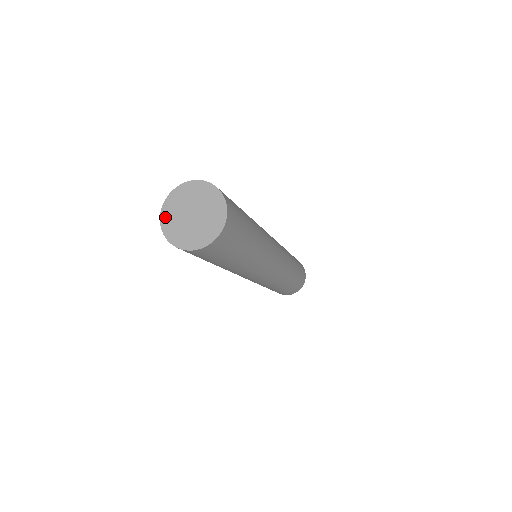
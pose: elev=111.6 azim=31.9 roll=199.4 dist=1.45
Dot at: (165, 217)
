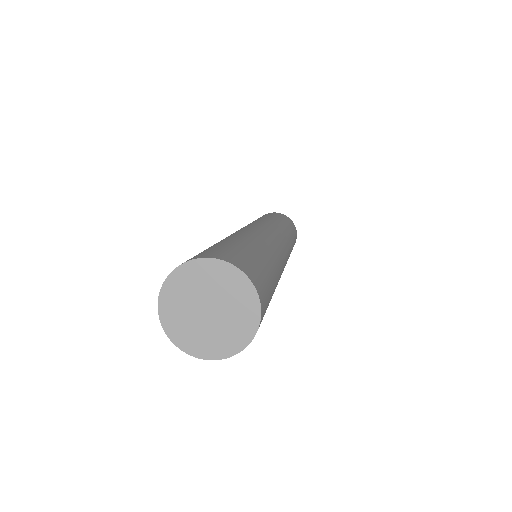
Dot at: (167, 317)
